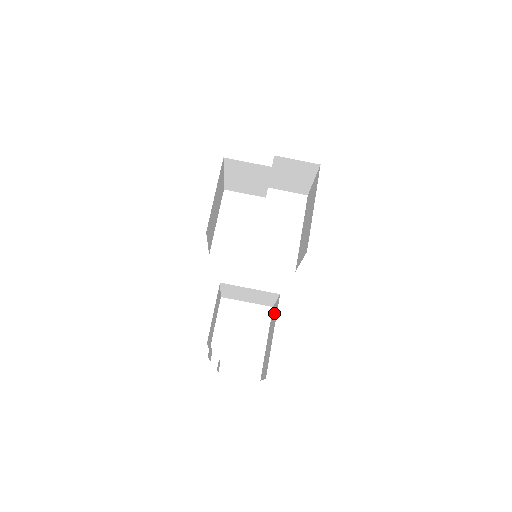
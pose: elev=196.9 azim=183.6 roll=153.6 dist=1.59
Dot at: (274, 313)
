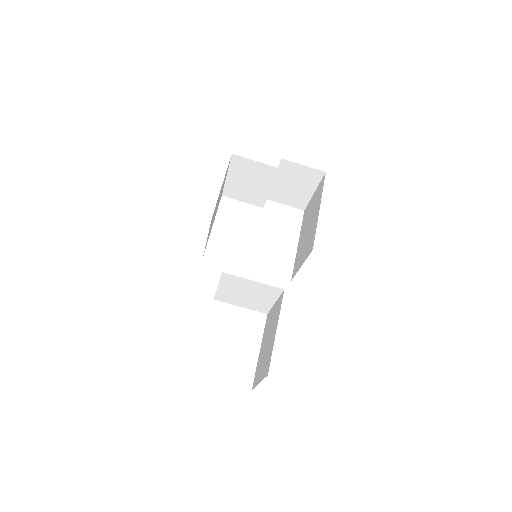
Dot at: (273, 314)
